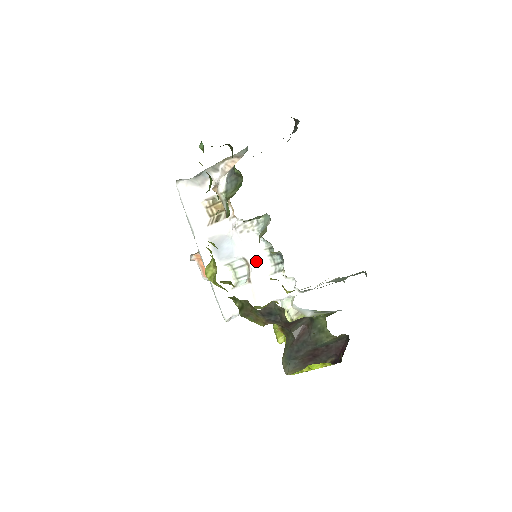
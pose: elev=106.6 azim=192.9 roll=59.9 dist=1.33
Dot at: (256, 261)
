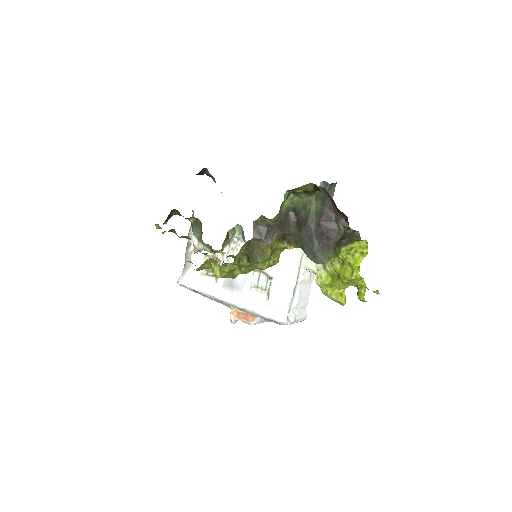
Dot at: occluded
